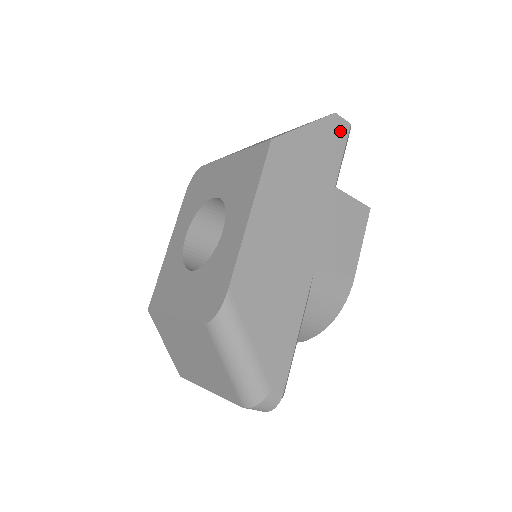
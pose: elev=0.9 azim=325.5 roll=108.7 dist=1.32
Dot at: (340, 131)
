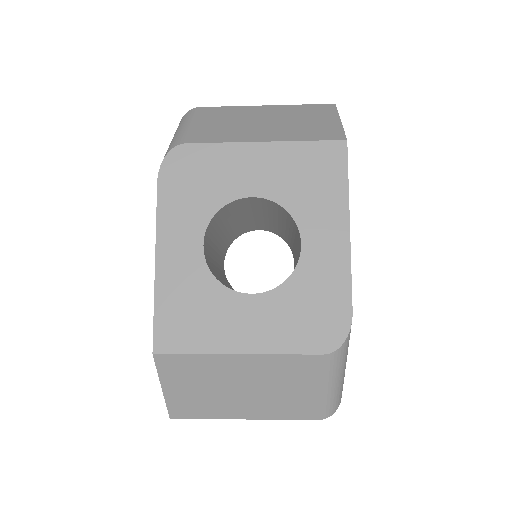
Dot at: occluded
